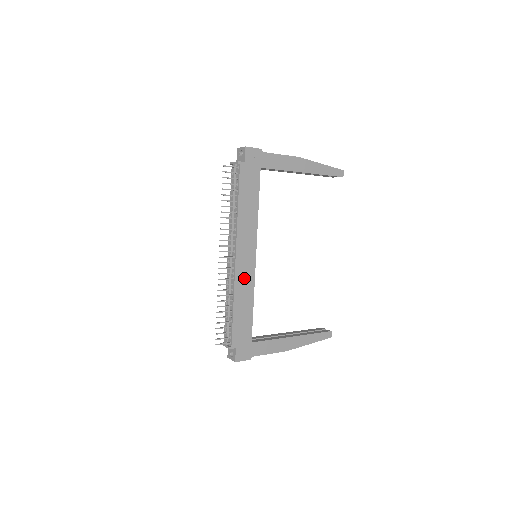
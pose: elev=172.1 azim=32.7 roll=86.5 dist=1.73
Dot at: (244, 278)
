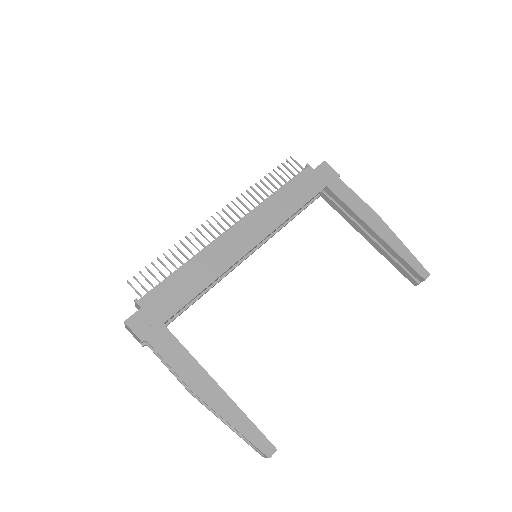
Dot at: (222, 252)
